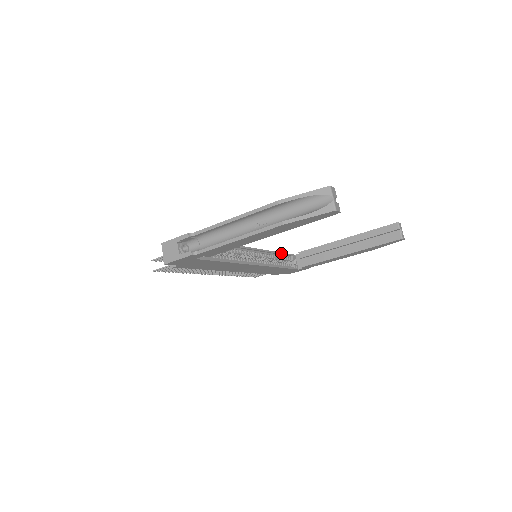
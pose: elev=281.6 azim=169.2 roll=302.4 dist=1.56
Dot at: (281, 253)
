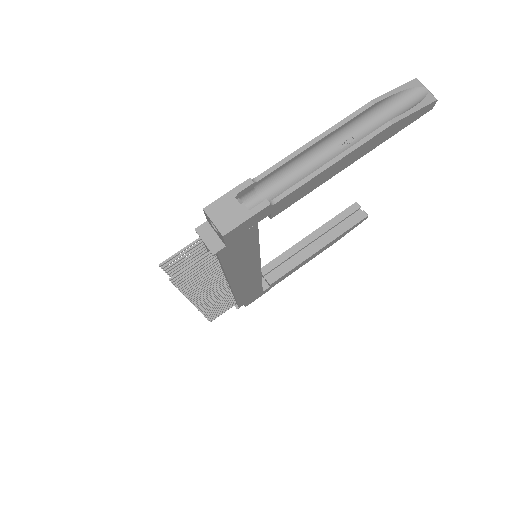
Dot at: occluded
